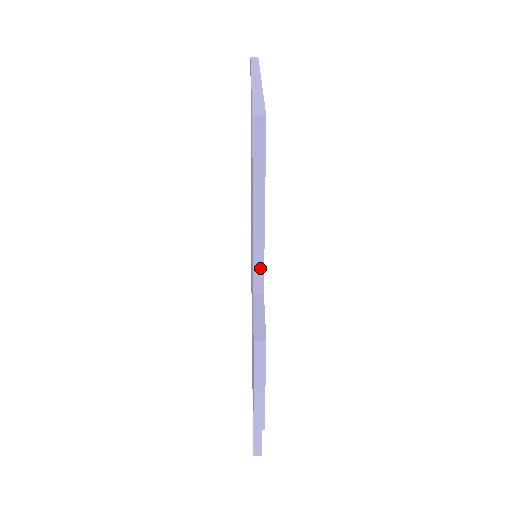
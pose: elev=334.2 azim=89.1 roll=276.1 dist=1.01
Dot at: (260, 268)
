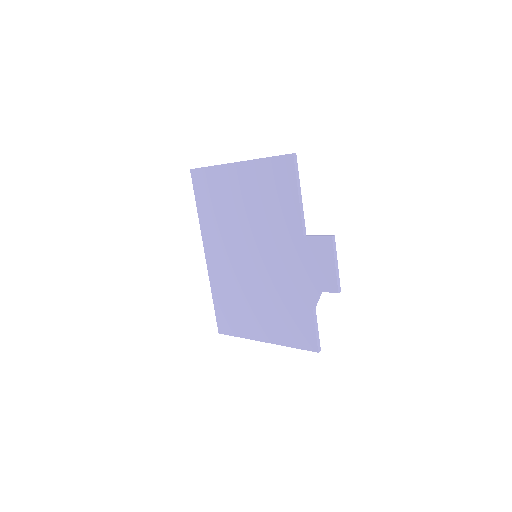
Dot at: (304, 222)
